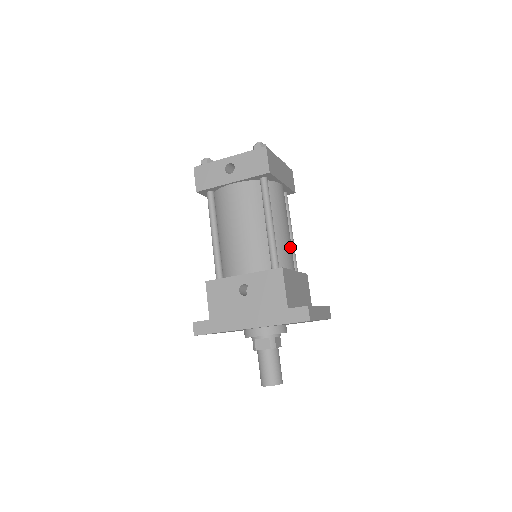
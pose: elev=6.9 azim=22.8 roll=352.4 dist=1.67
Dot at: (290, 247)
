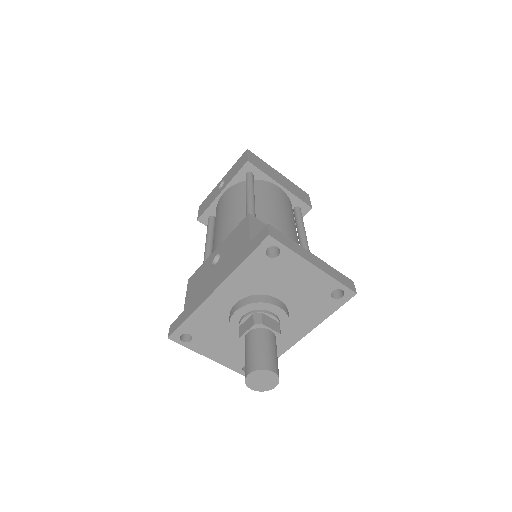
Dot at: (286, 227)
